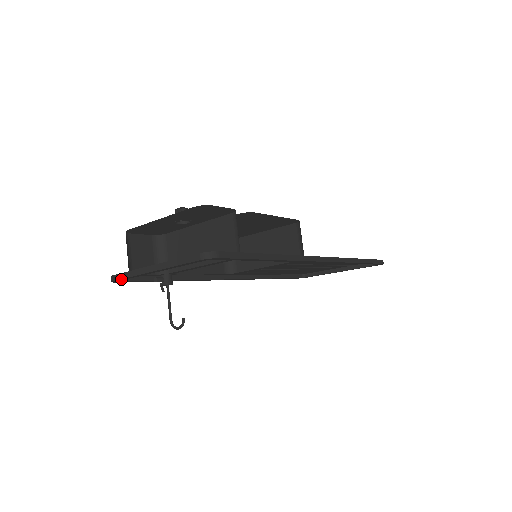
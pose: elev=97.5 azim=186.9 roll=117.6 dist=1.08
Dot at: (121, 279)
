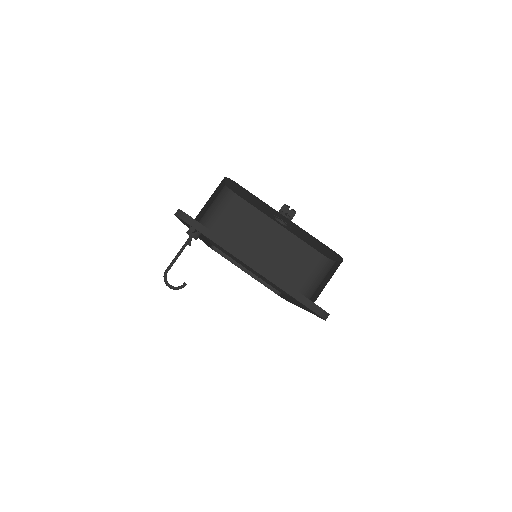
Dot at: (197, 230)
